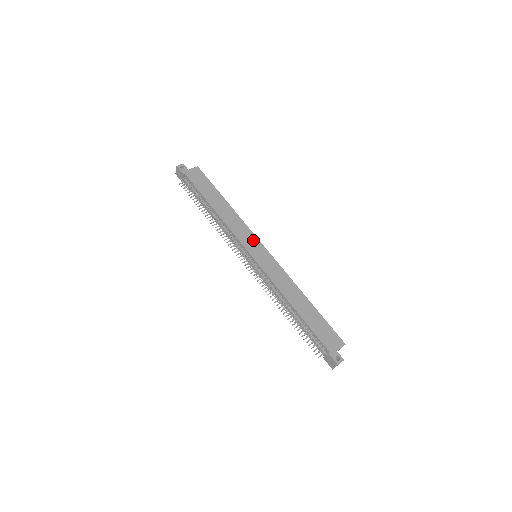
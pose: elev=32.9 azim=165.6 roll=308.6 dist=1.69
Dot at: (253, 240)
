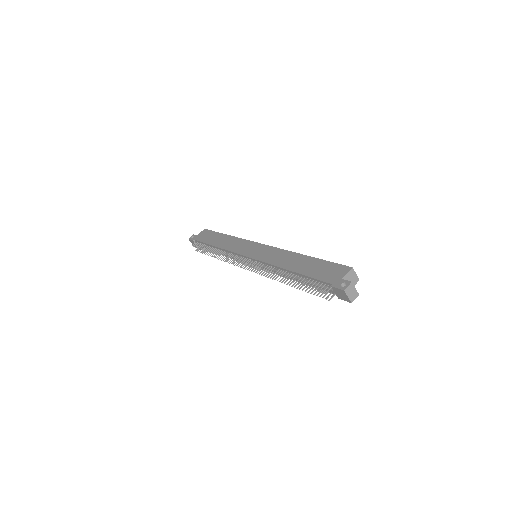
Dot at: (249, 245)
